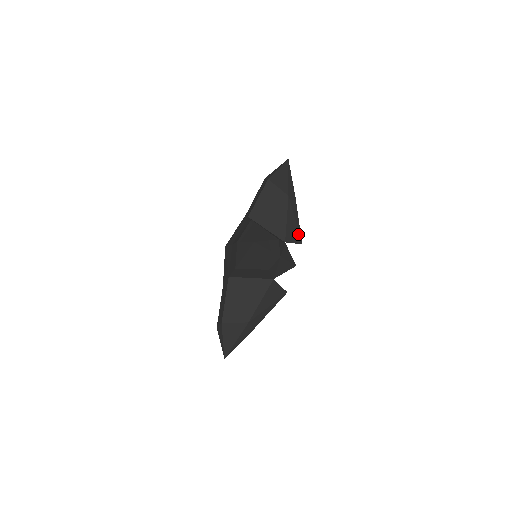
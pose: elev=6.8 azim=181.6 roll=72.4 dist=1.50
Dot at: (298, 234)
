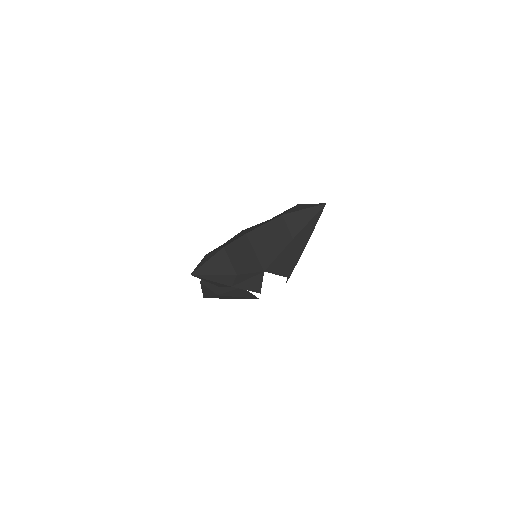
Dot at: (288, 270)
